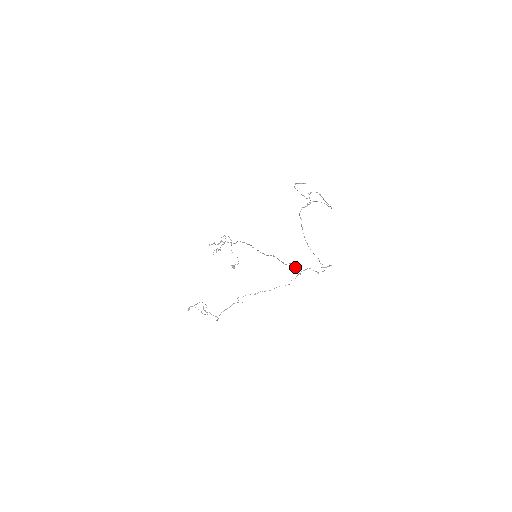
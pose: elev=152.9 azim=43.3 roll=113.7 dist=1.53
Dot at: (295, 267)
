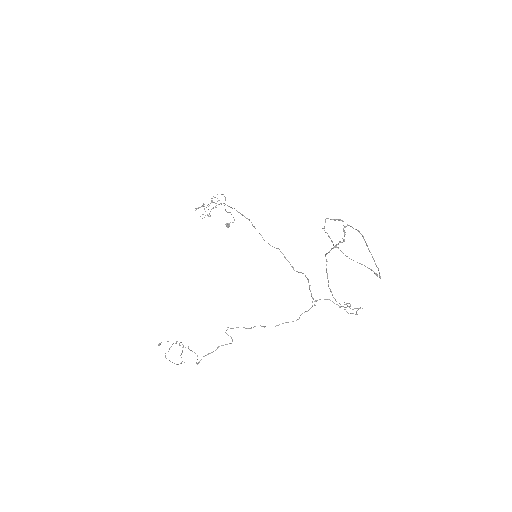
Dot at: occluded
